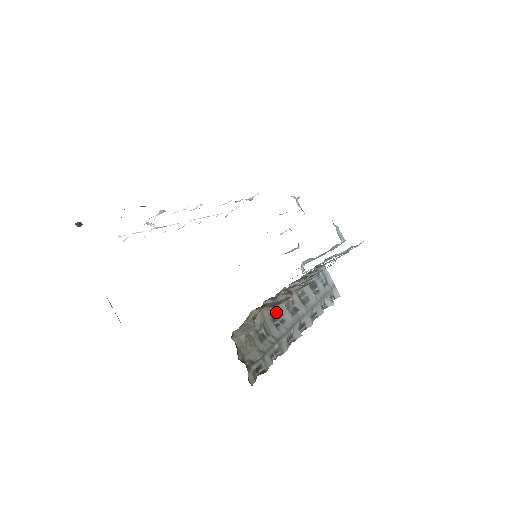
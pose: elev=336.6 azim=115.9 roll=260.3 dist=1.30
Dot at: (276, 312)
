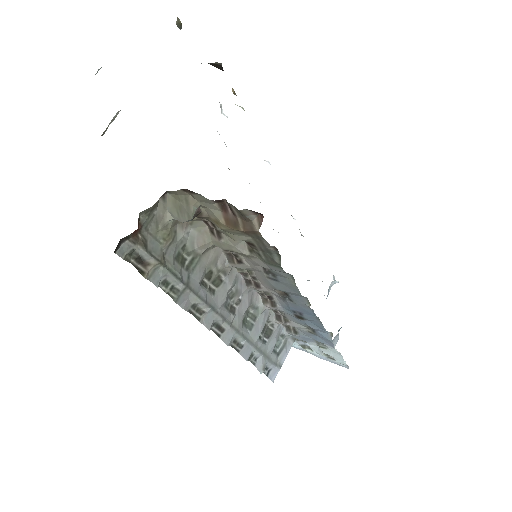
Dot at: (218, 275)
